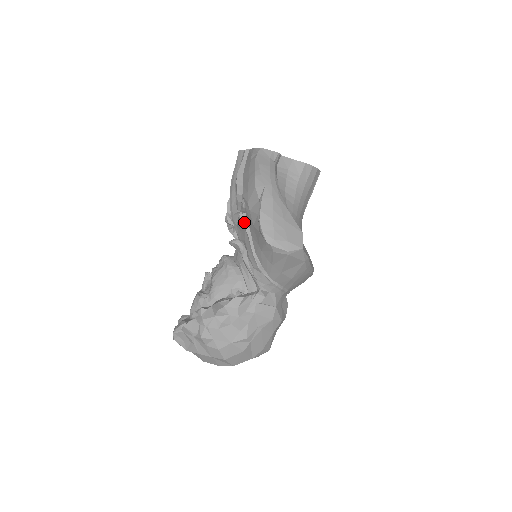
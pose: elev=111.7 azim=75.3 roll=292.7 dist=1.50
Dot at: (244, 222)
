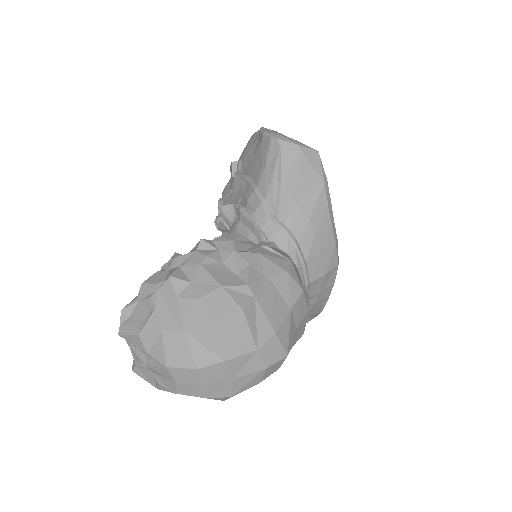
Dot at: (241, 174)
